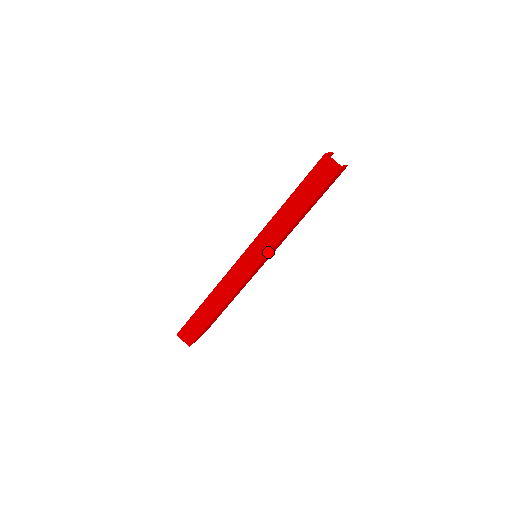
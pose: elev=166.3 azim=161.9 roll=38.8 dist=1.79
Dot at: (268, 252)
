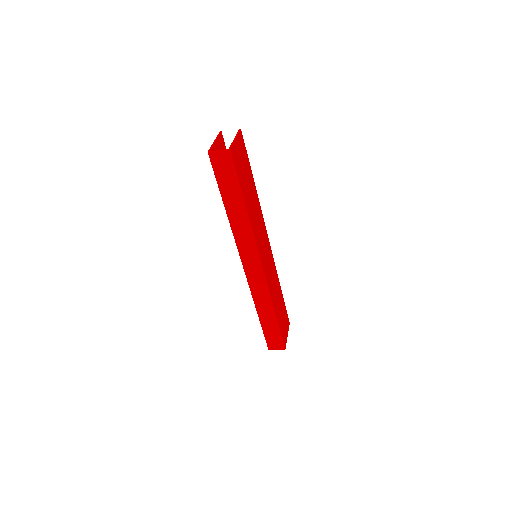
Dot at: (256, 252)
